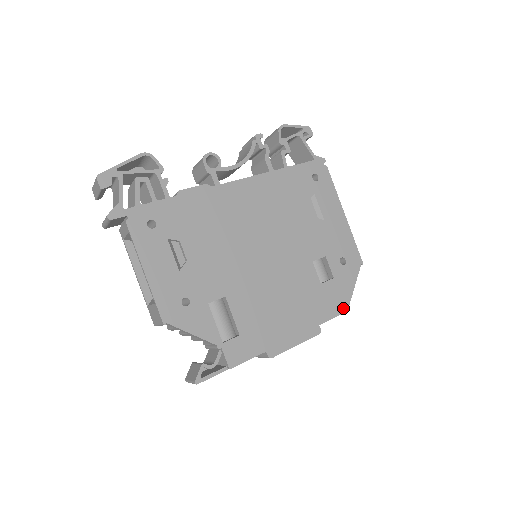
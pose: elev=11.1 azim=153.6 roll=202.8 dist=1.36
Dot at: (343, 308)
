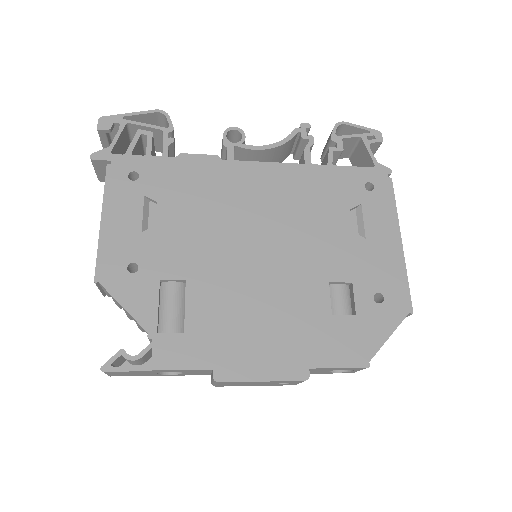
Dot at: (358, 361)
